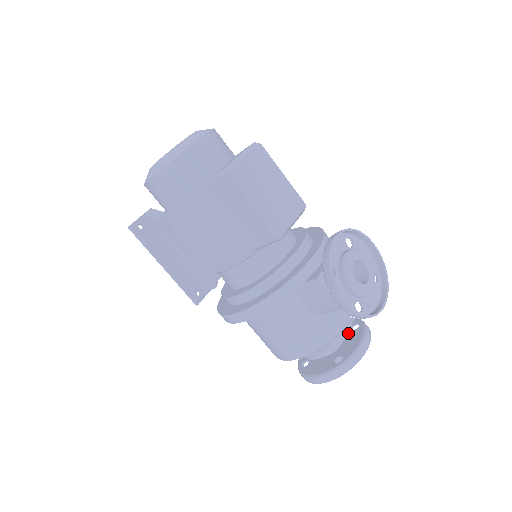
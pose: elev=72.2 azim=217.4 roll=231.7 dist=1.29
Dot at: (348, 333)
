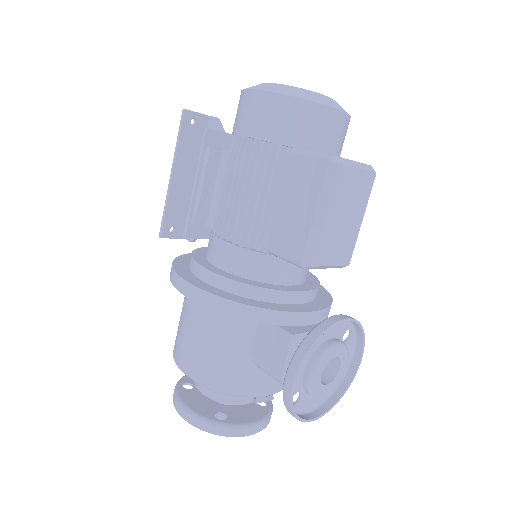
Dot at: occluded
